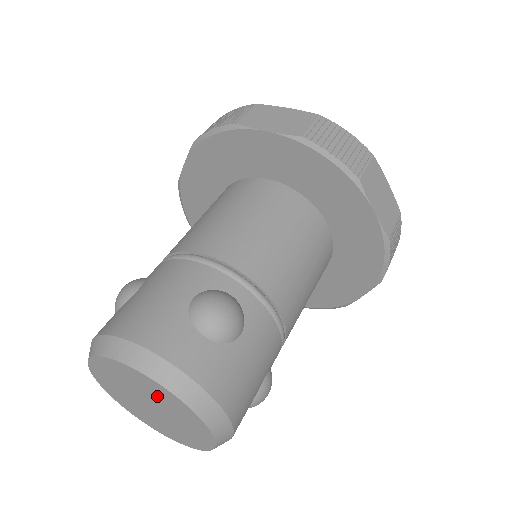
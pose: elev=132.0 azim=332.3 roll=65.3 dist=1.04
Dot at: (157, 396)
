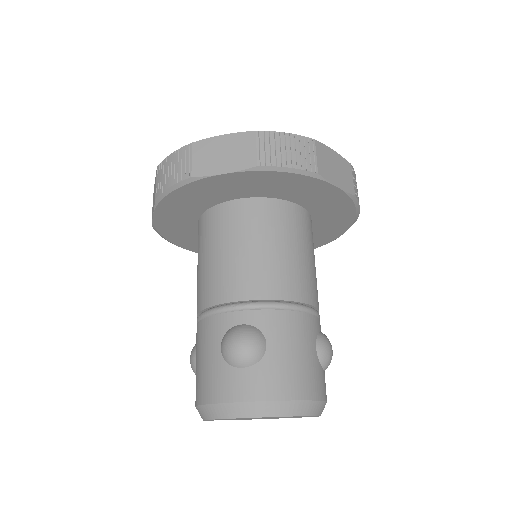
Dot at: occluded
